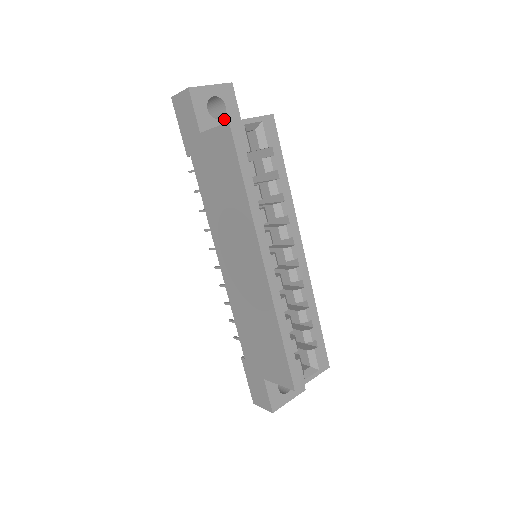
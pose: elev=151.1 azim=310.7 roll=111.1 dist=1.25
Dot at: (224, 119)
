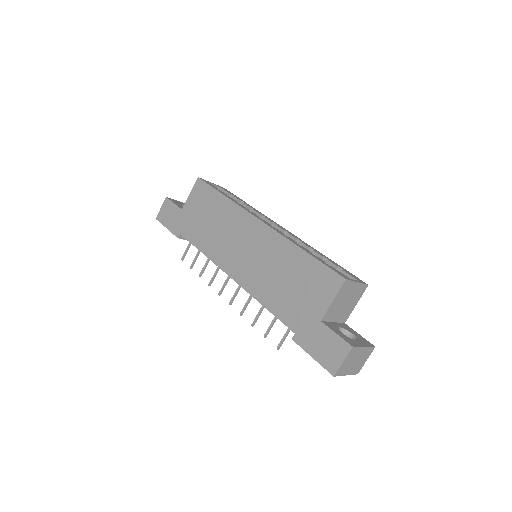
Dot at: occluded
